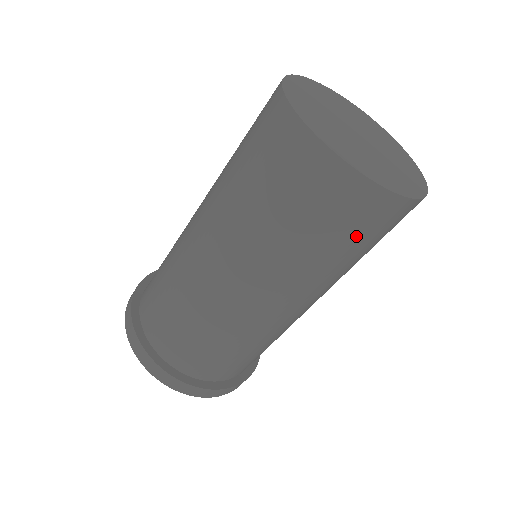
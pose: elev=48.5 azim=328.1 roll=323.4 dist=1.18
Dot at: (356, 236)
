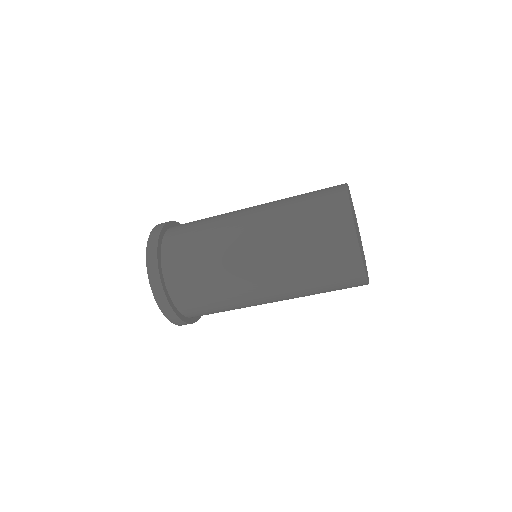
Dot at: (329, 271)
